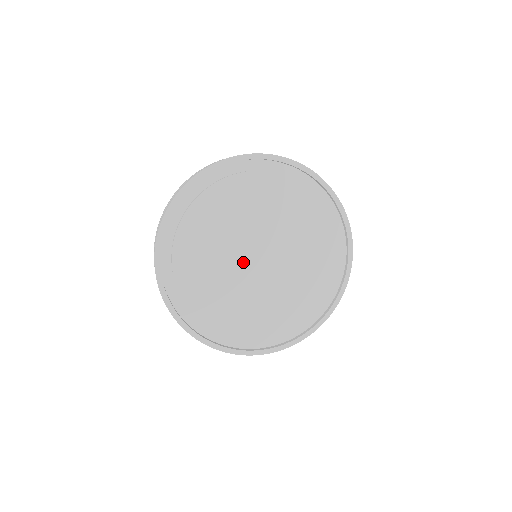
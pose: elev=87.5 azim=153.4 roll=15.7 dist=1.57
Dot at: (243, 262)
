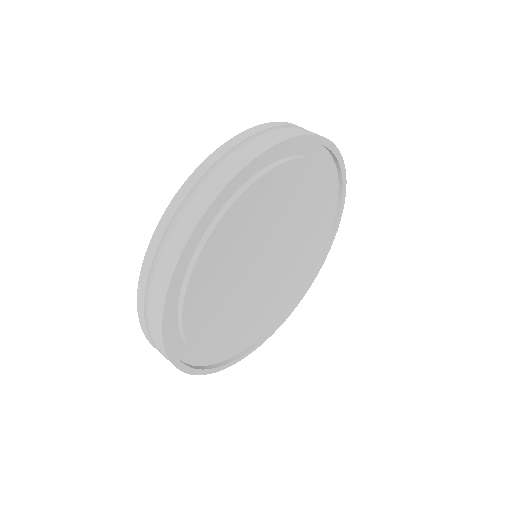
Dot at: (255, 269)
